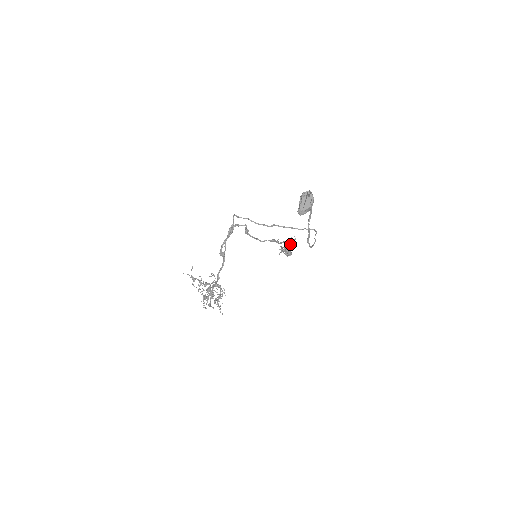
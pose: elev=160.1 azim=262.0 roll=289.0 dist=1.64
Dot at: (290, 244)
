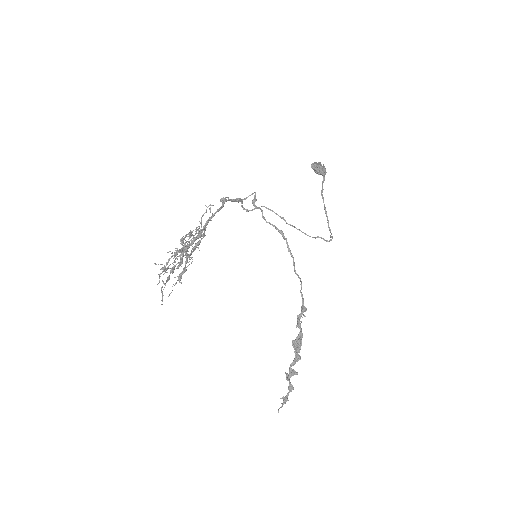
Dot at: (300, 278)
